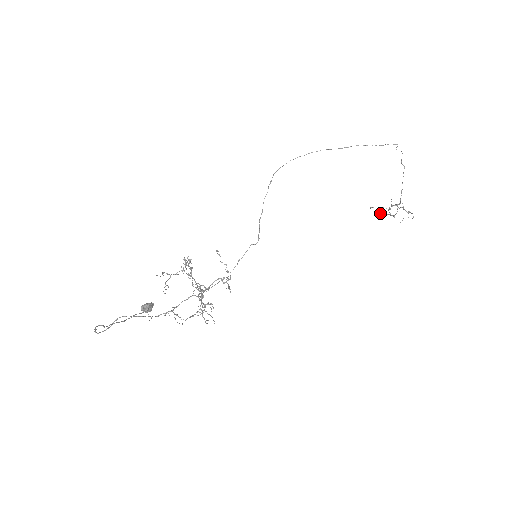
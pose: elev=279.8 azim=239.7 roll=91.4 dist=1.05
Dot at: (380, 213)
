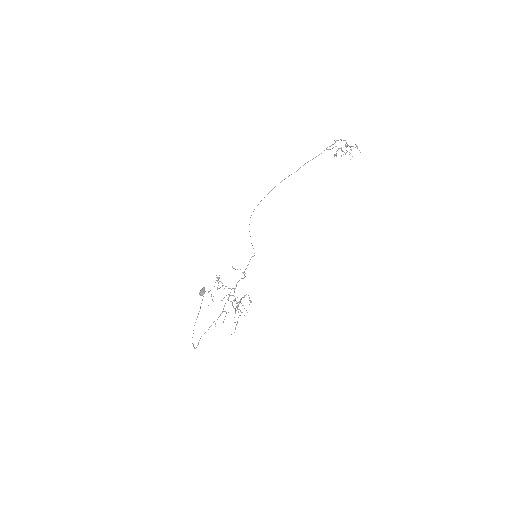
Dot at: (334, 156)
